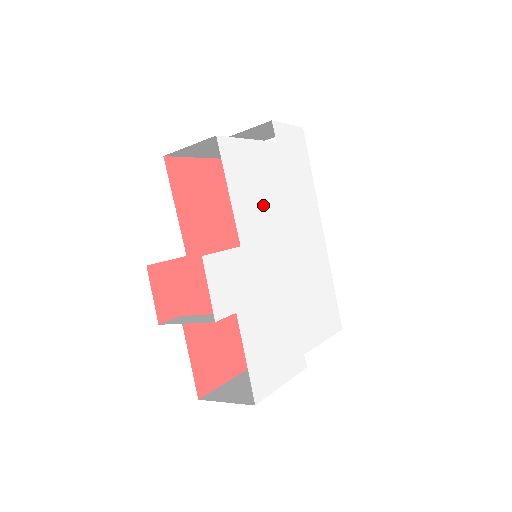
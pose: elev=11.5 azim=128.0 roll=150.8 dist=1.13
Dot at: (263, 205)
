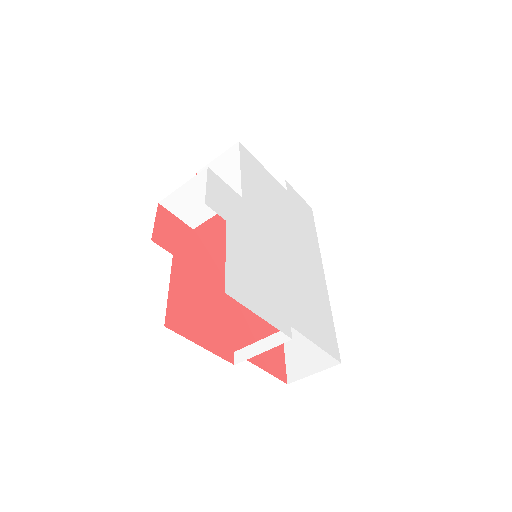
Dot at: (268, 202)
